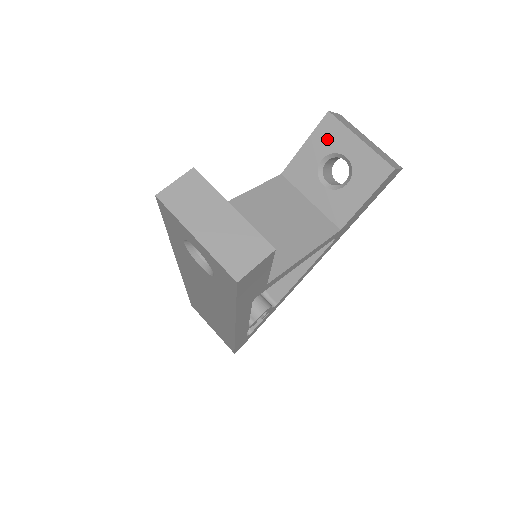
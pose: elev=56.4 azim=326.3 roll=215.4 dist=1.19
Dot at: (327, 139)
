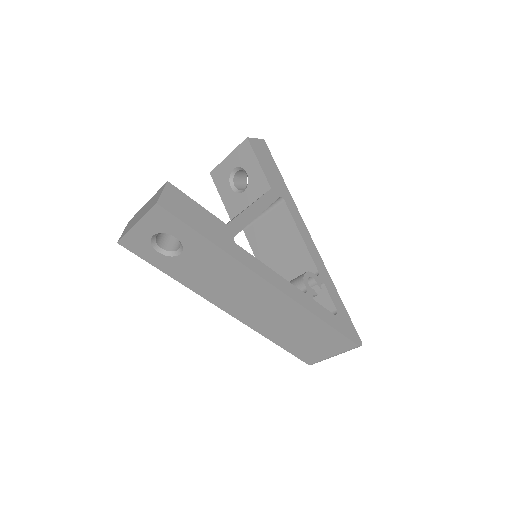
Dot at: (222, 179)
